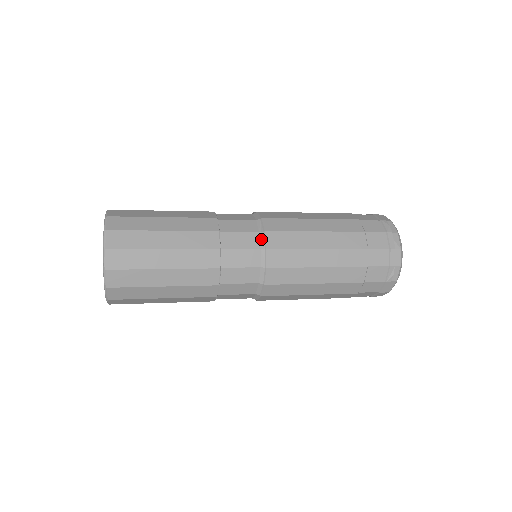
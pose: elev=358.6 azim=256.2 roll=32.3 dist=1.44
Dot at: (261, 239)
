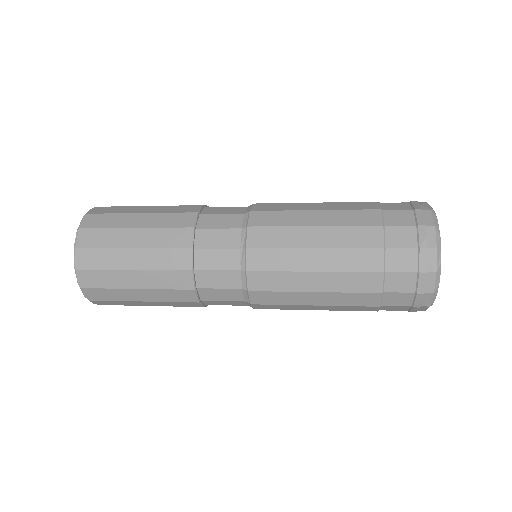
Dot at: (242, 257)
